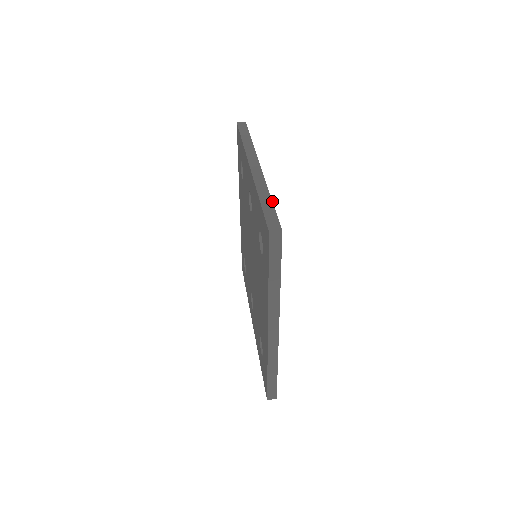
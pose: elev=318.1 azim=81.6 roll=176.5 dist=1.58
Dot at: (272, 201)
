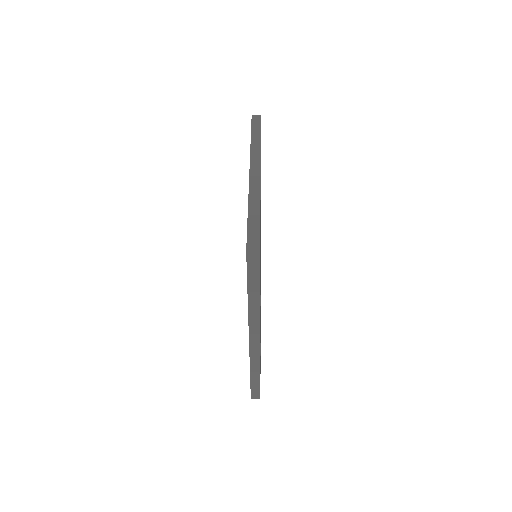
Dot at: occluded
